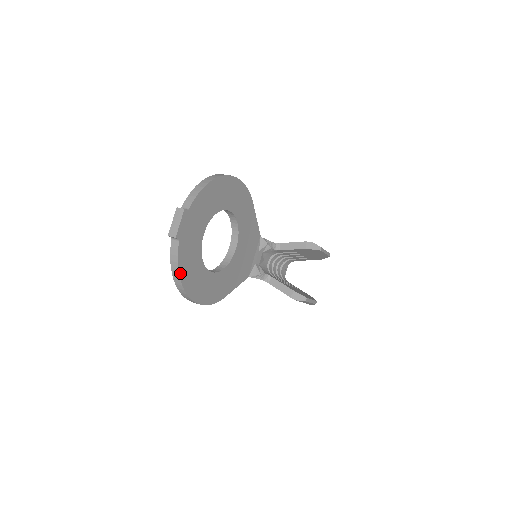
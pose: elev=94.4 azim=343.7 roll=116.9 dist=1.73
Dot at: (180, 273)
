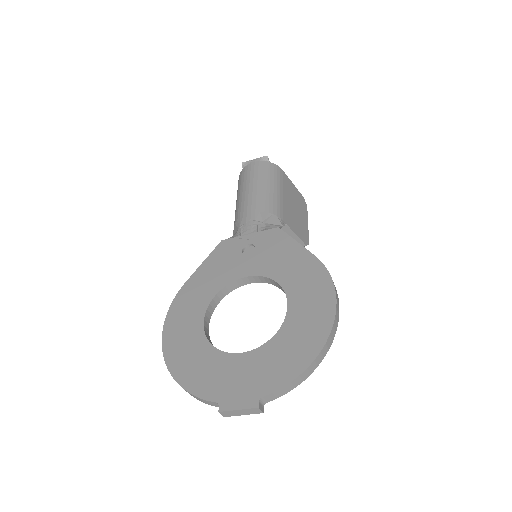
Dot at: occluded
